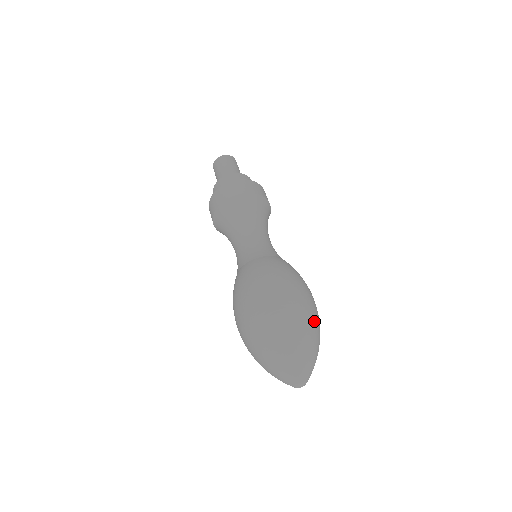
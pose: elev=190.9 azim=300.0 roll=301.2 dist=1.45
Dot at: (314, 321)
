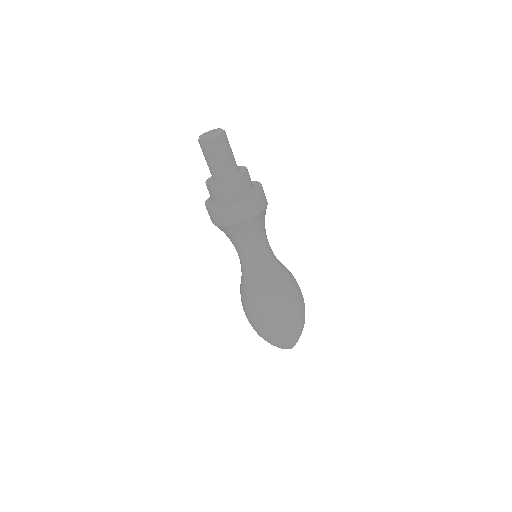
Dot at: occluded
